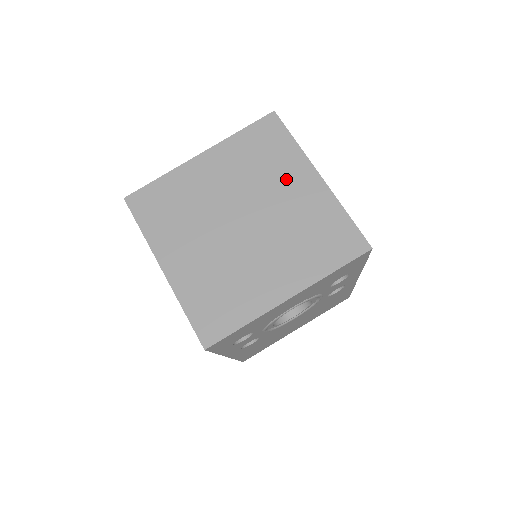
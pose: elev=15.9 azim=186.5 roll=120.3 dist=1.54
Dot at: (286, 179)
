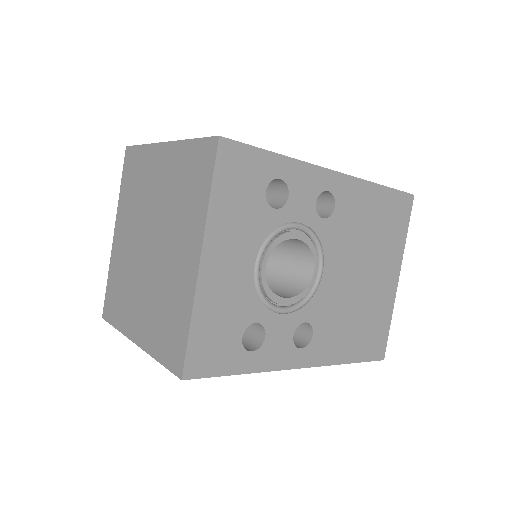
Dot at: (151, 177)
